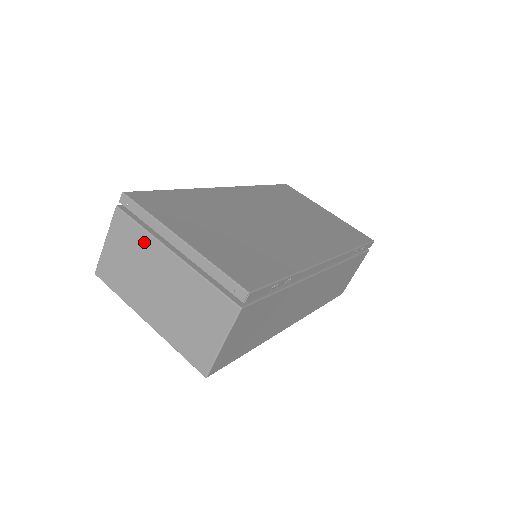
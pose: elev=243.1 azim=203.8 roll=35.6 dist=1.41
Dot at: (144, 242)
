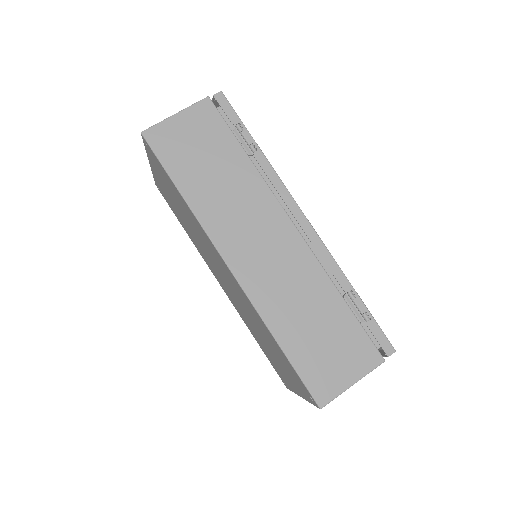
Dot at: occluded
